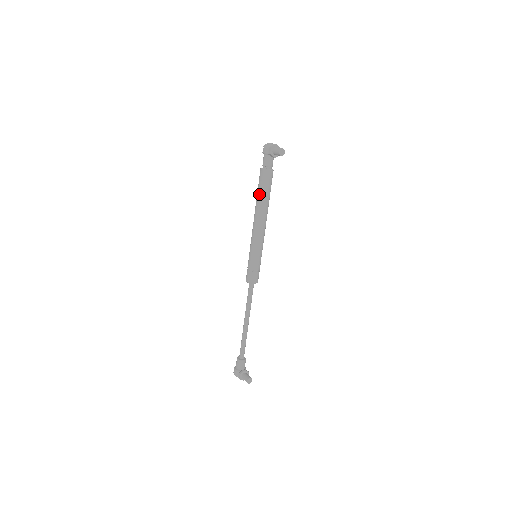
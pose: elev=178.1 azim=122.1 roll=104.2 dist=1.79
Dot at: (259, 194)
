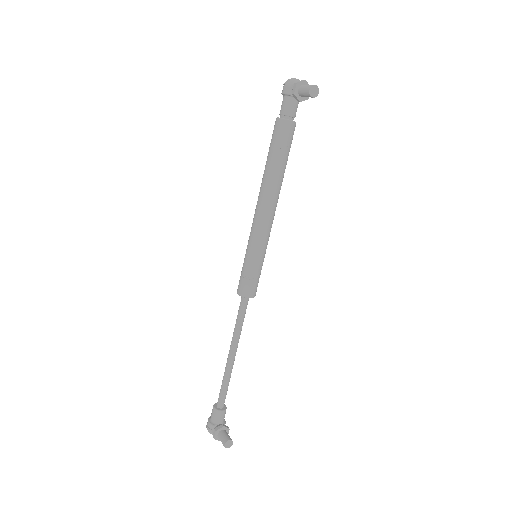
Dot at: (270, 159)
